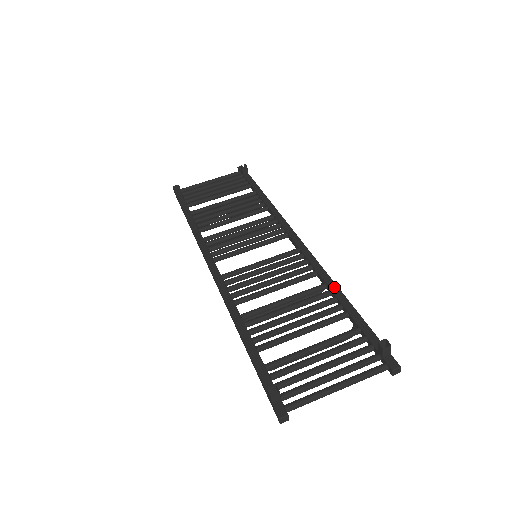
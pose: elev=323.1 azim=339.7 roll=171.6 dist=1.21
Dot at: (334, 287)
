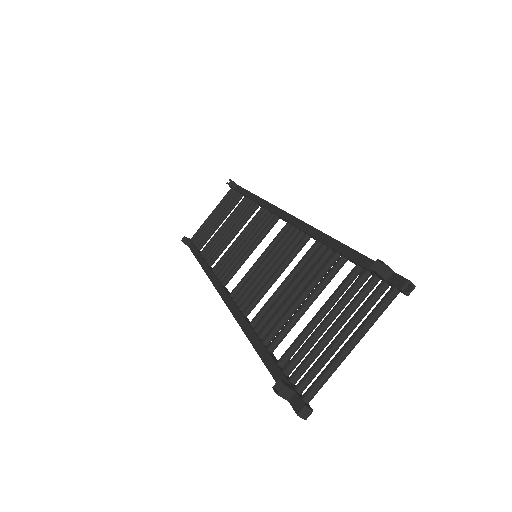
Dot at: (324, 238)
